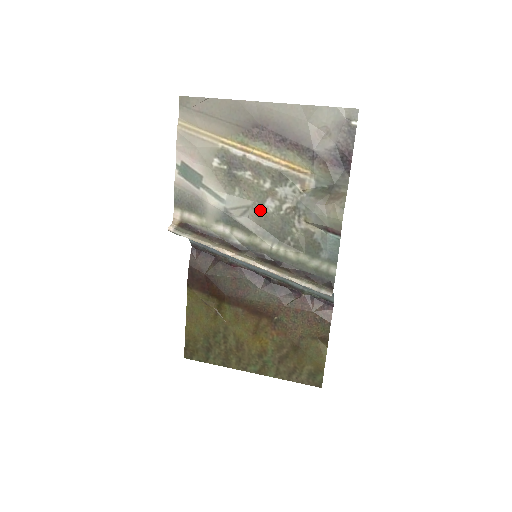
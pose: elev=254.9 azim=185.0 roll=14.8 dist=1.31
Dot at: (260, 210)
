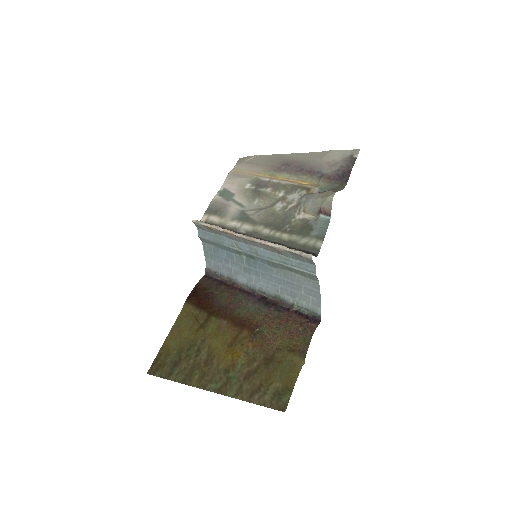
Dot at: (270, 210)
